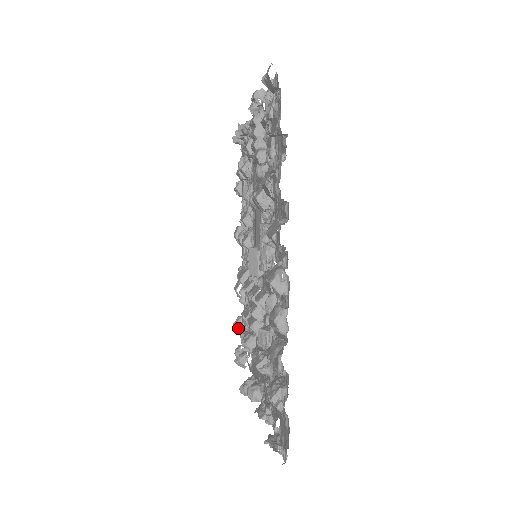
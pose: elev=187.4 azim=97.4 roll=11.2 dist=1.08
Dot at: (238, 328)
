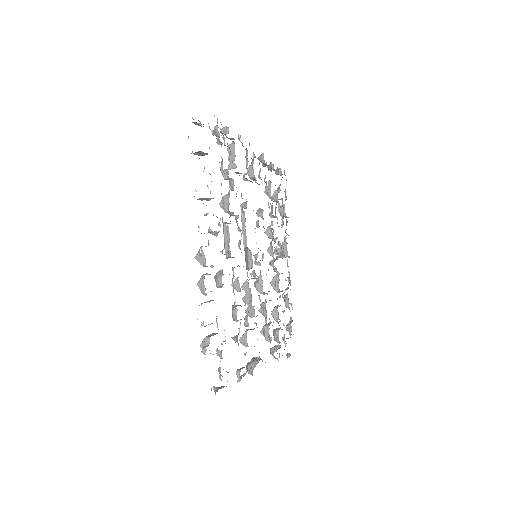
Dot at: occluded
